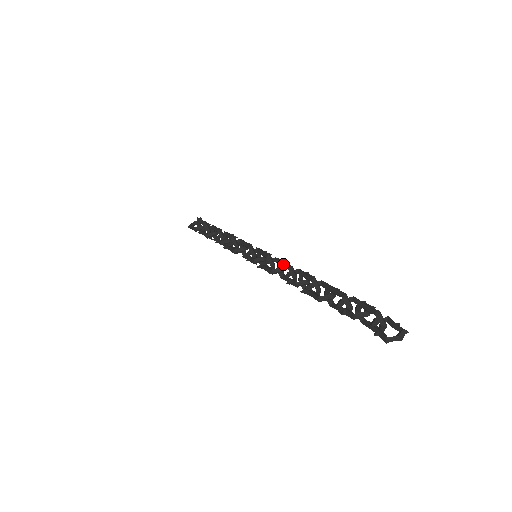
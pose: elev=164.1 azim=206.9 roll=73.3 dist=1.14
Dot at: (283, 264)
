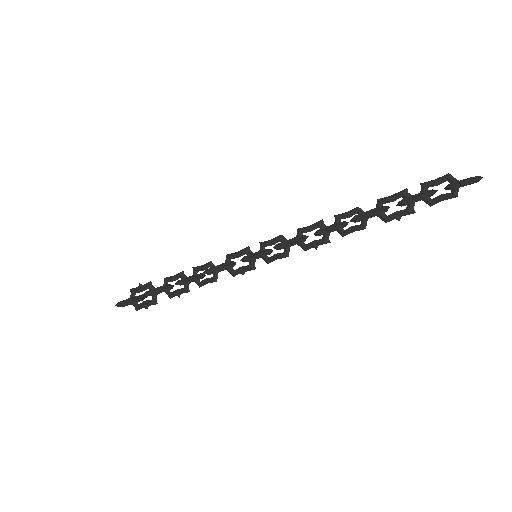
Dot at: (309, 226)
